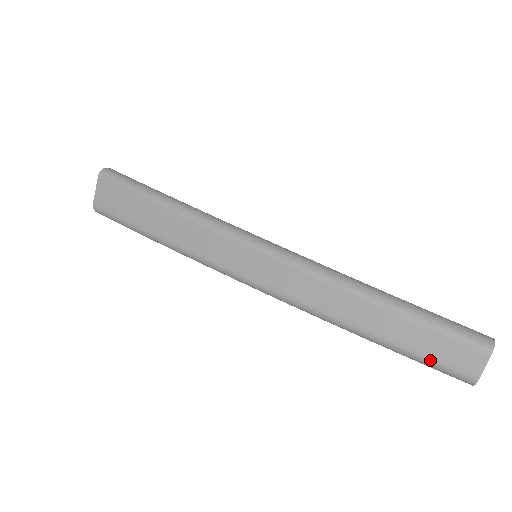
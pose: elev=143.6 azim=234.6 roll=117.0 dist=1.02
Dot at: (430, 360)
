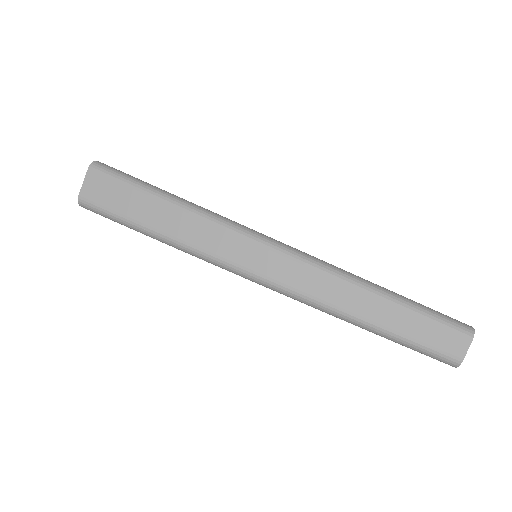
Dot at: (424, 346)
